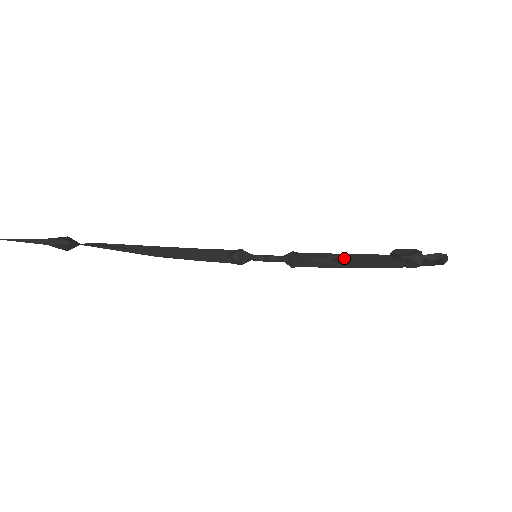
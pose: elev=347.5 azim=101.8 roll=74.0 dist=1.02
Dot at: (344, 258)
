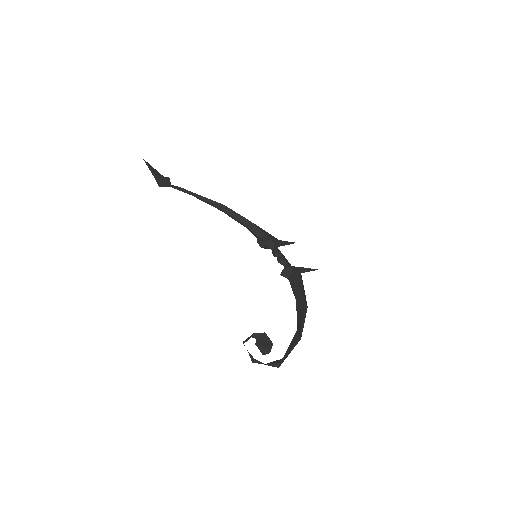
Dot at: (298, 301)
